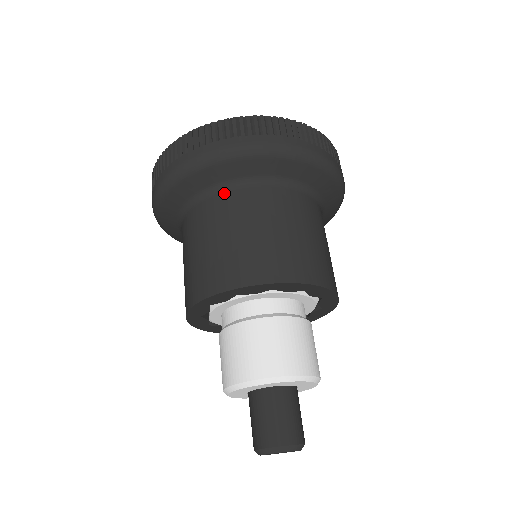
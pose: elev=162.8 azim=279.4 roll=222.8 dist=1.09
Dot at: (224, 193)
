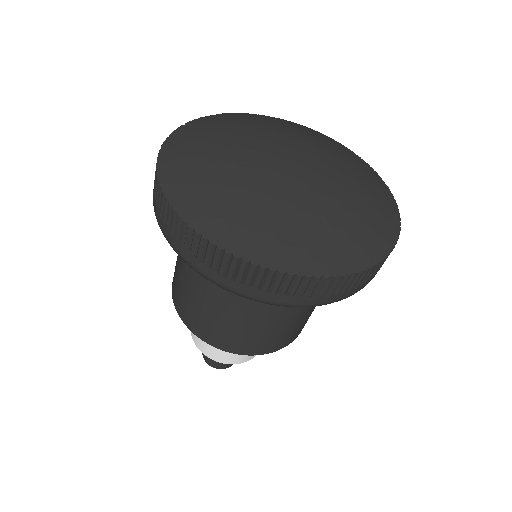
Dot at: occluded
